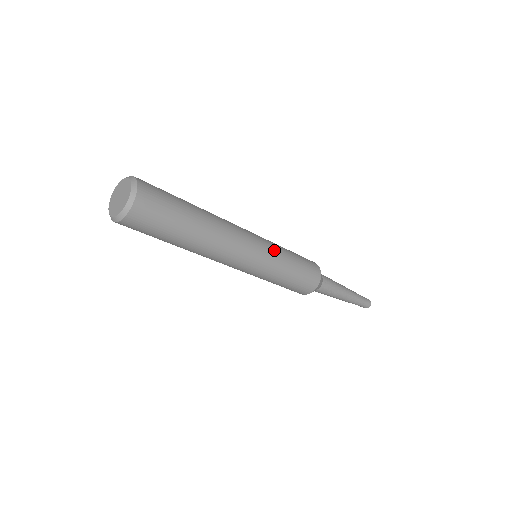
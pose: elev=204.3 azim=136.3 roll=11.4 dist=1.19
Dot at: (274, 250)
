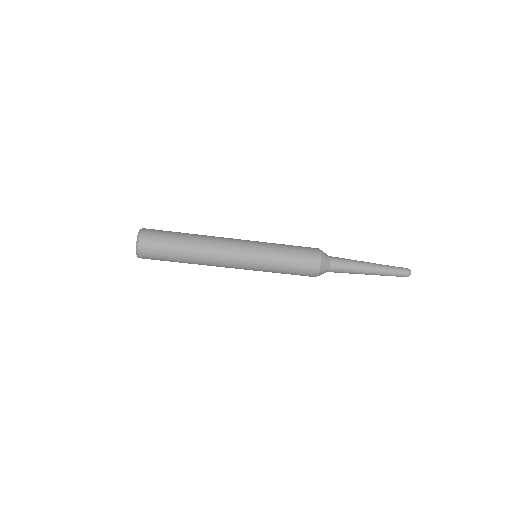
Dot at: (262, 256)
